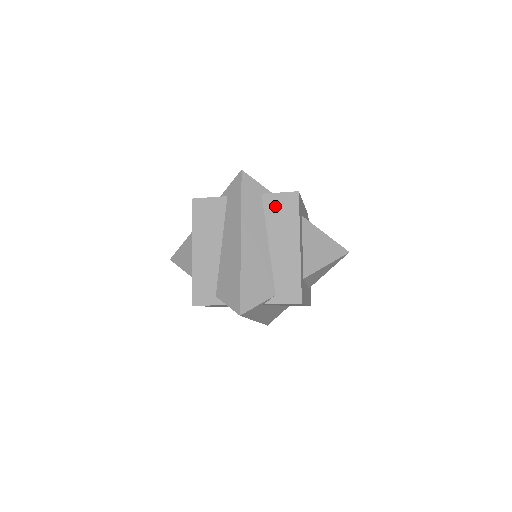
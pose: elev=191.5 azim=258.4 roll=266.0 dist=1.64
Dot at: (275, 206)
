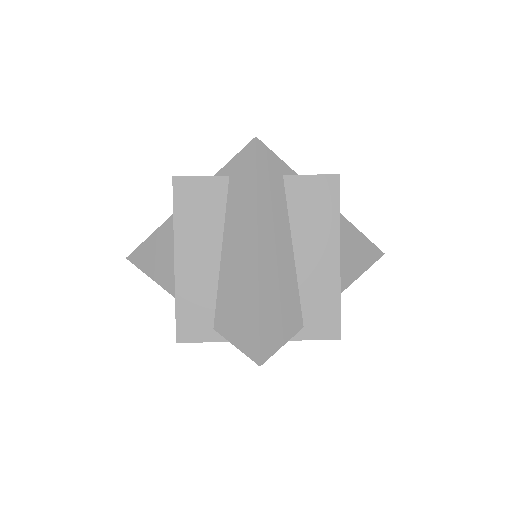
Dot at: occluded
